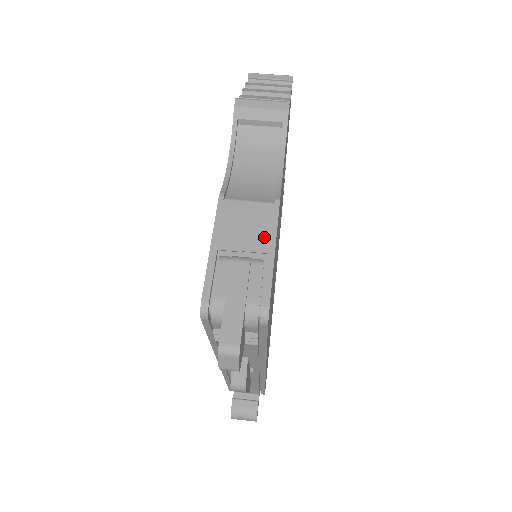
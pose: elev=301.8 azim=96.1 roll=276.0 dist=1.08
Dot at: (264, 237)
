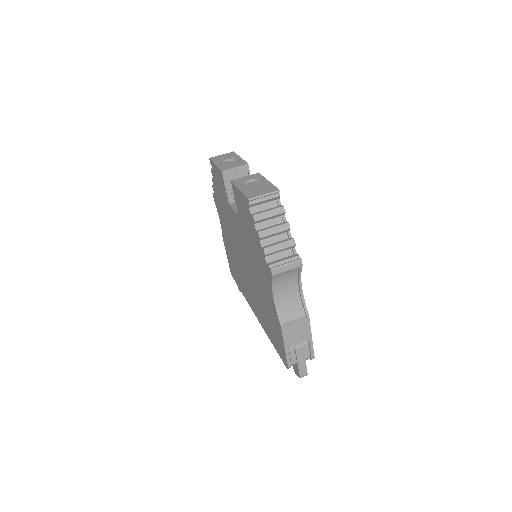
Dot at: (306, 334)
